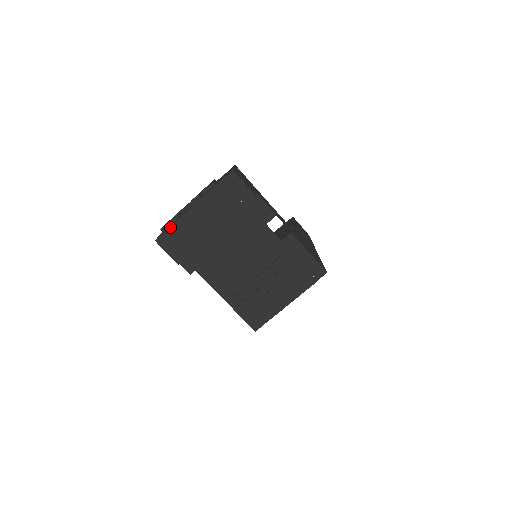
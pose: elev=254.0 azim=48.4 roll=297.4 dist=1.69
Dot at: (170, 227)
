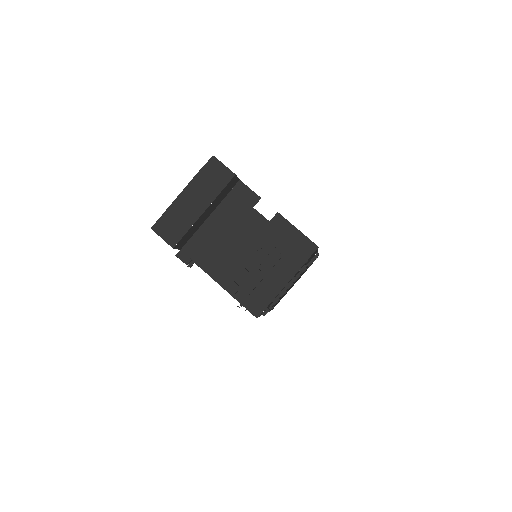
Dot at: (163, 214)
